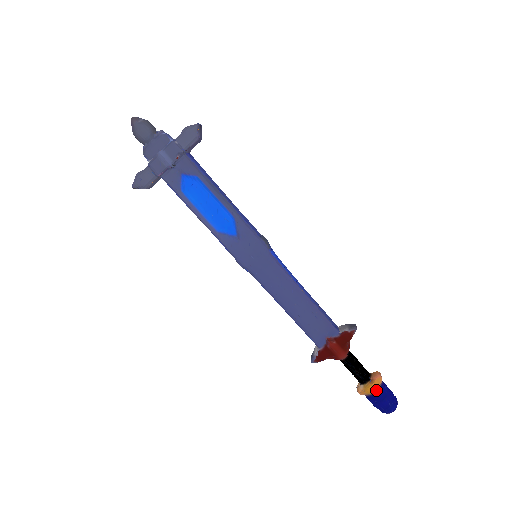
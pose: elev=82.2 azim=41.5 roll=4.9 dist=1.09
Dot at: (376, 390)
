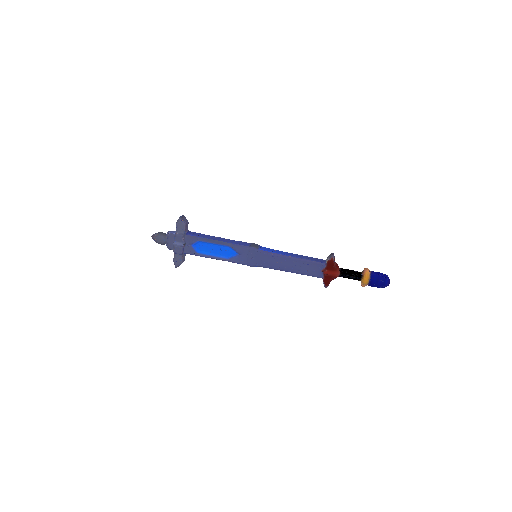
Dot at: (369, 279)
